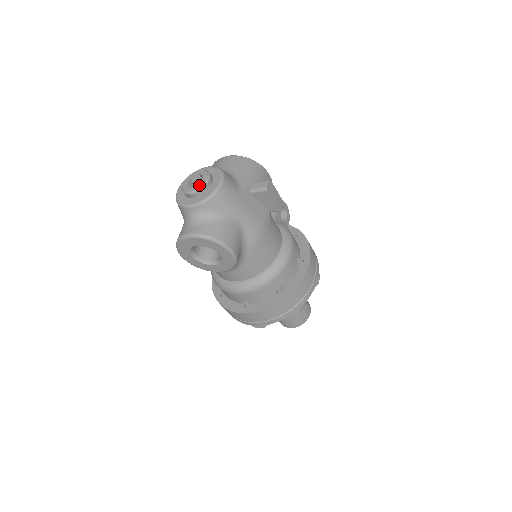
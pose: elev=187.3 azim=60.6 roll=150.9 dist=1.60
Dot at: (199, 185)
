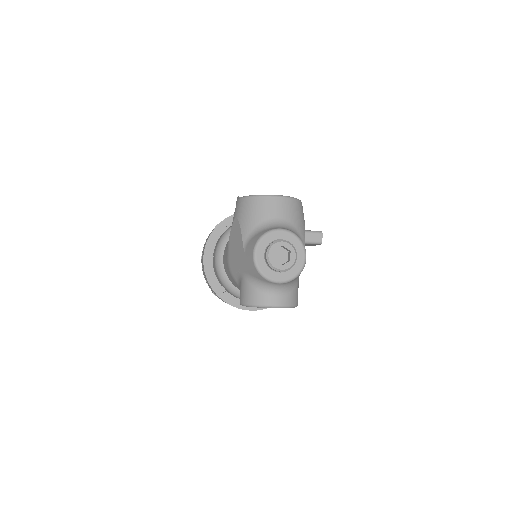
Dot at: (290, 264)
